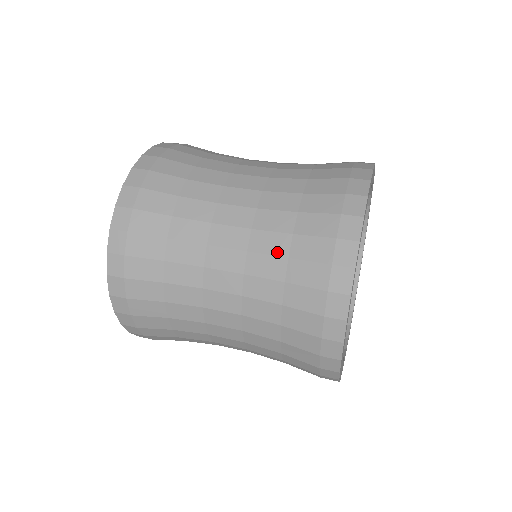
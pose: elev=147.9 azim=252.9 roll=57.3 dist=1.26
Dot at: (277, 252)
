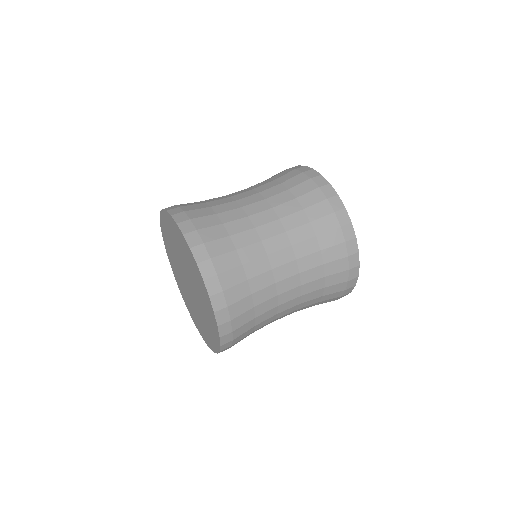
Dot at: (318, 277)
